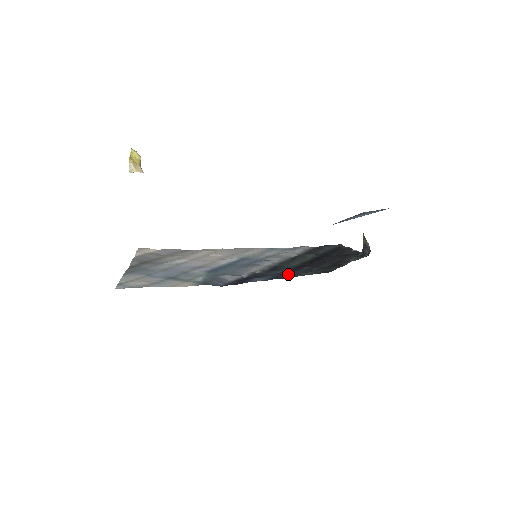
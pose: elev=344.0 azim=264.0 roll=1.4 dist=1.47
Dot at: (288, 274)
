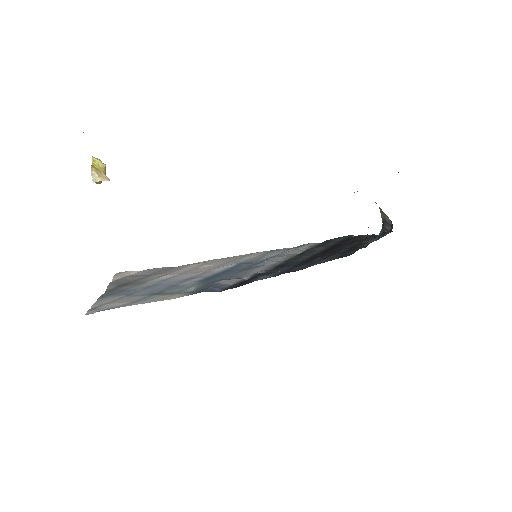
Dot at: (299, 266)
